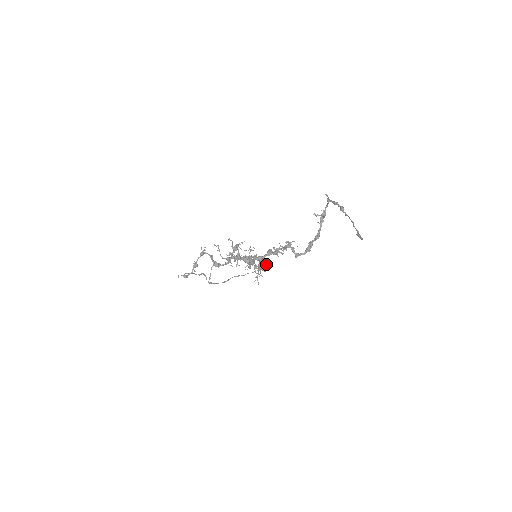
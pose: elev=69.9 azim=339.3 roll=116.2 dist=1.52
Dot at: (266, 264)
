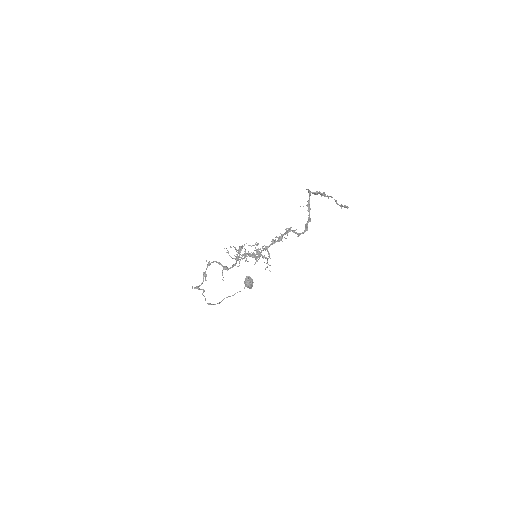
Dot at: (251, 280)
